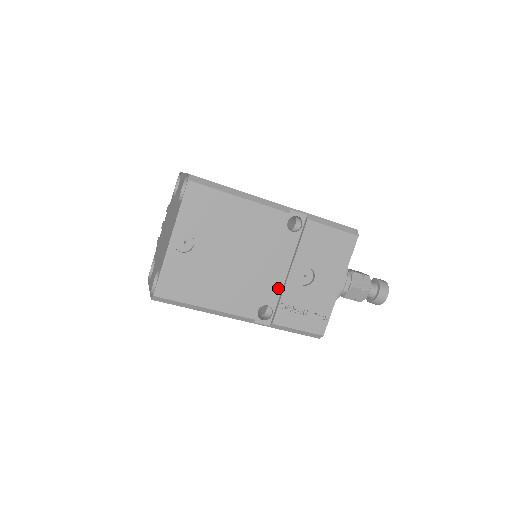
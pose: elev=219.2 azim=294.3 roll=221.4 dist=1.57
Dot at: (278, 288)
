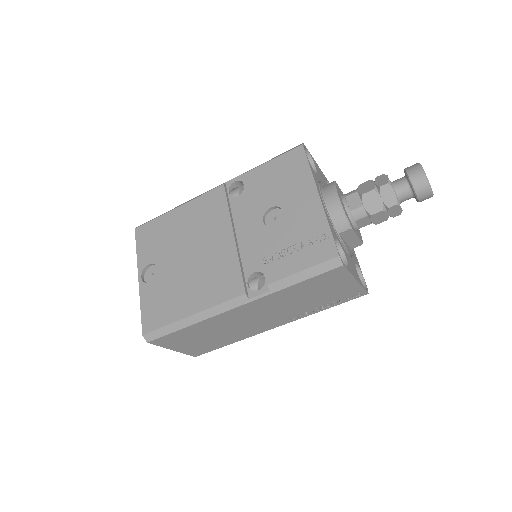
Dot at: (255, 249)
